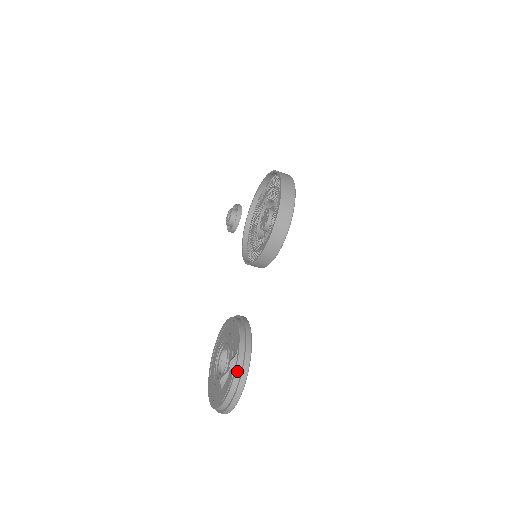
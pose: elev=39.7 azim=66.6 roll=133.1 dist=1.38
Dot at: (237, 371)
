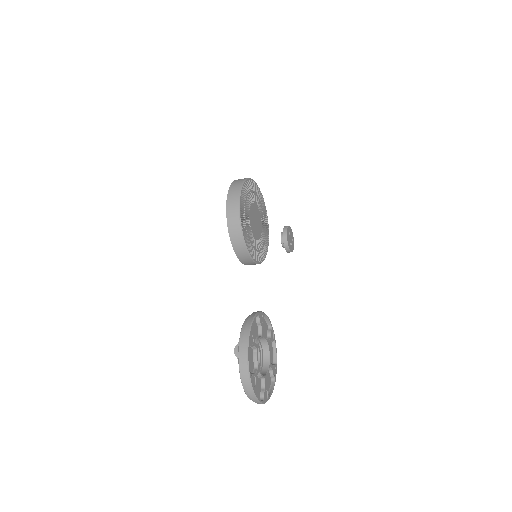
Dot at: (239, 355)
